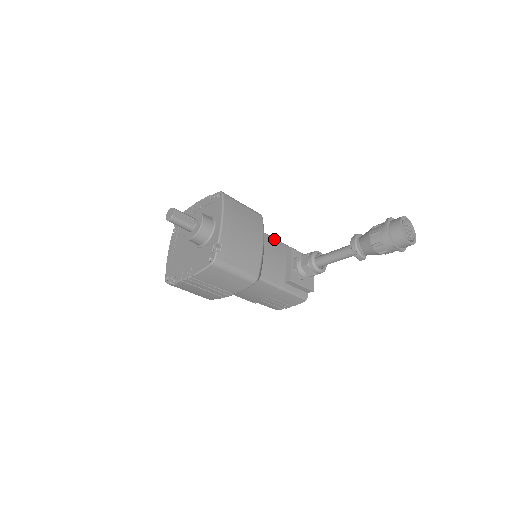
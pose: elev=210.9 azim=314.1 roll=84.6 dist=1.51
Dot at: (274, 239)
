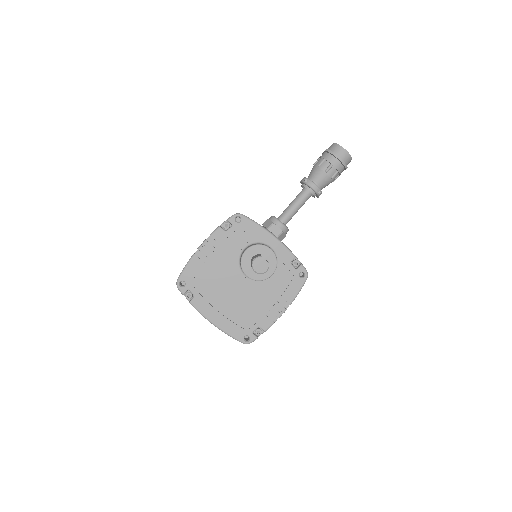
Dot at: occluded
